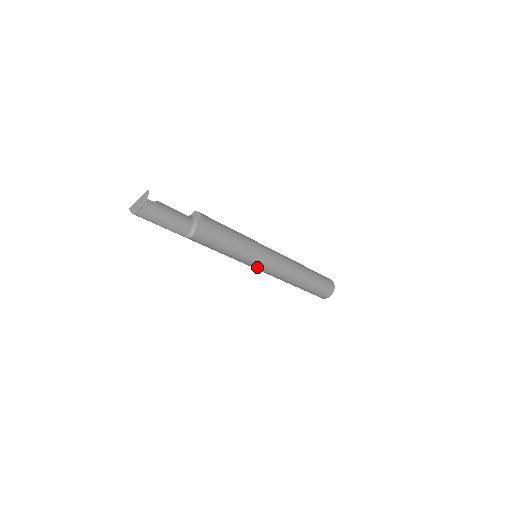
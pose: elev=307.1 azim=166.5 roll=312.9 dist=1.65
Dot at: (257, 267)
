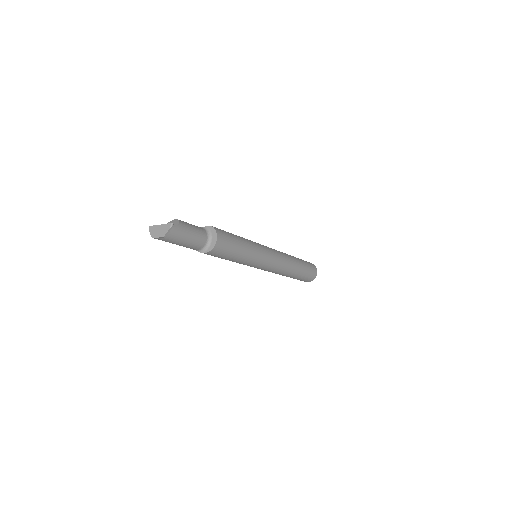
Dot at: occluded
